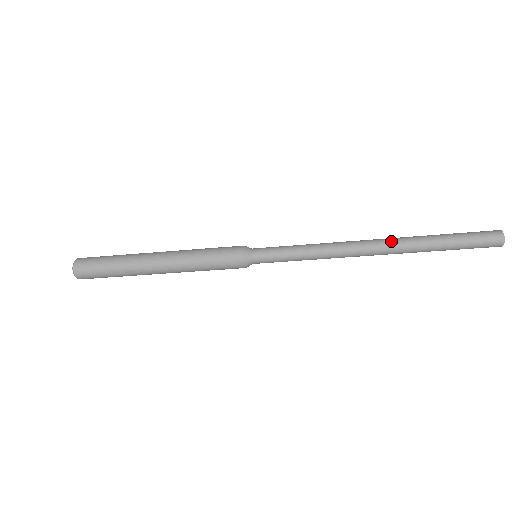
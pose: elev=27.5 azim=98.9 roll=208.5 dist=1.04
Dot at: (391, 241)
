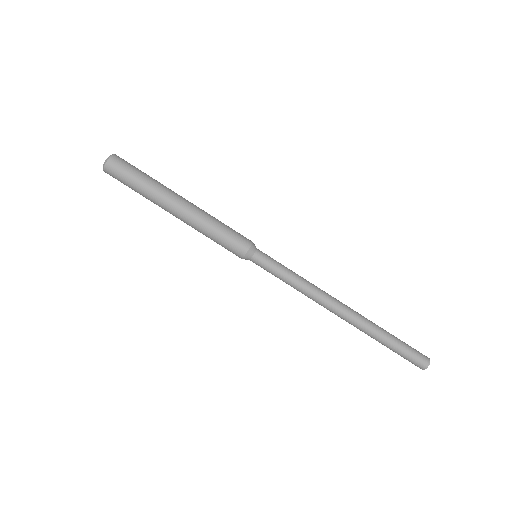
Dot at: (357, 312)
